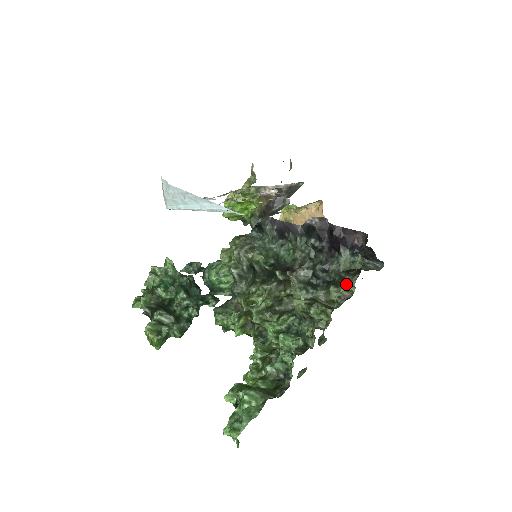
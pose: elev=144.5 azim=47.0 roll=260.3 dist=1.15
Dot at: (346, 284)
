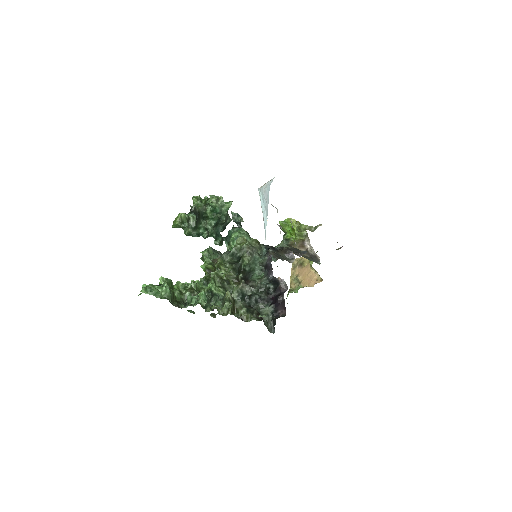
Dot at: (250, 316)
